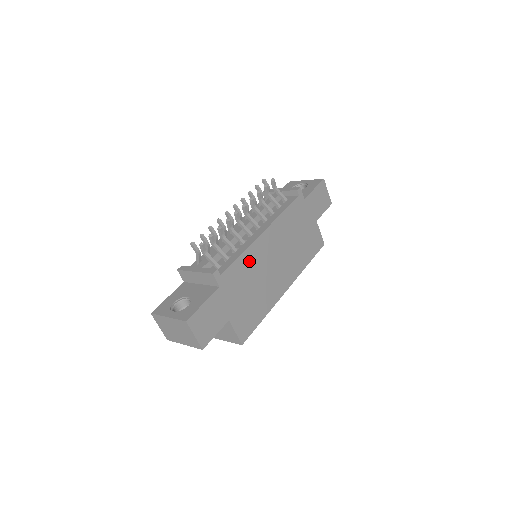
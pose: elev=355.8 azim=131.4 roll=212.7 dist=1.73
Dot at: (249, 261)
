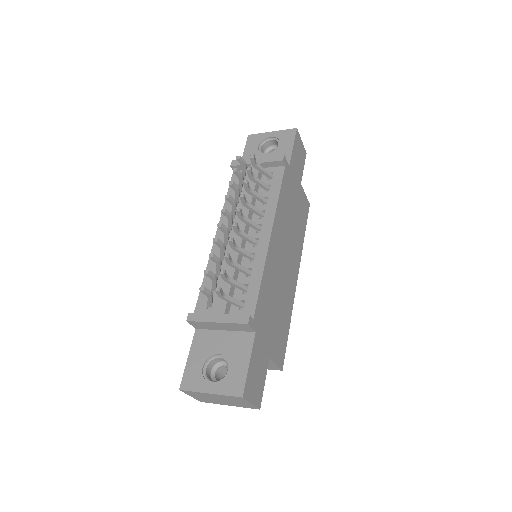
Dot at: (268, 279)
